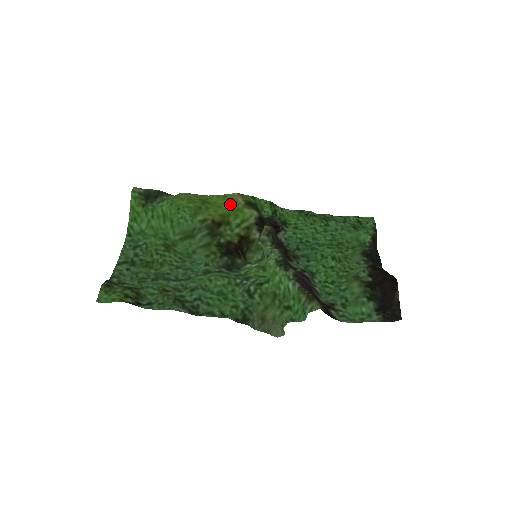
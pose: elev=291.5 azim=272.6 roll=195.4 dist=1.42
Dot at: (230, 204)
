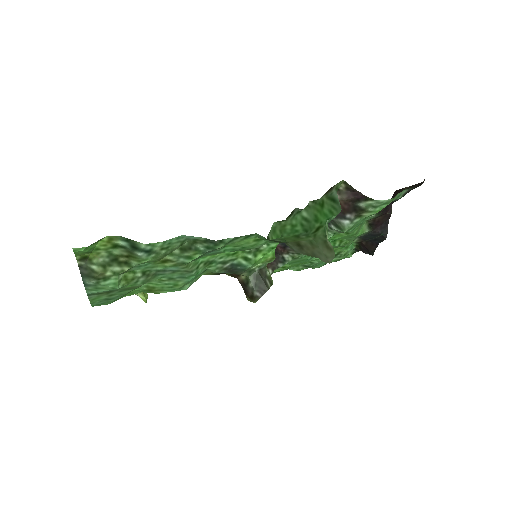
Dot at: occluded
